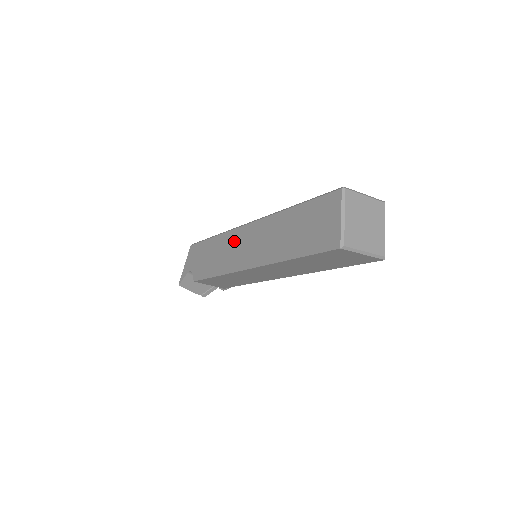
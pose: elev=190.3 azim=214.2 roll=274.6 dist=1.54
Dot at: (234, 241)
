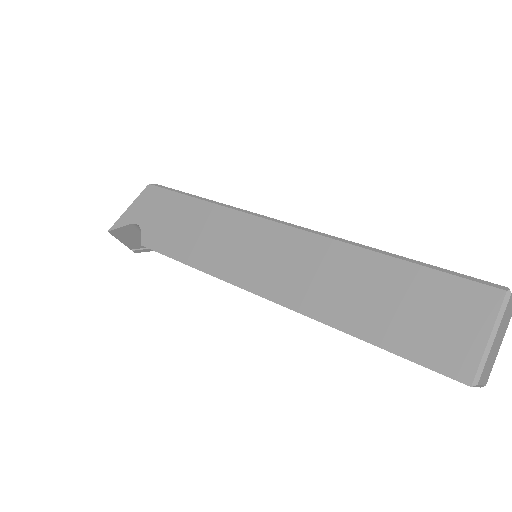
Dot at: (243, 233)
